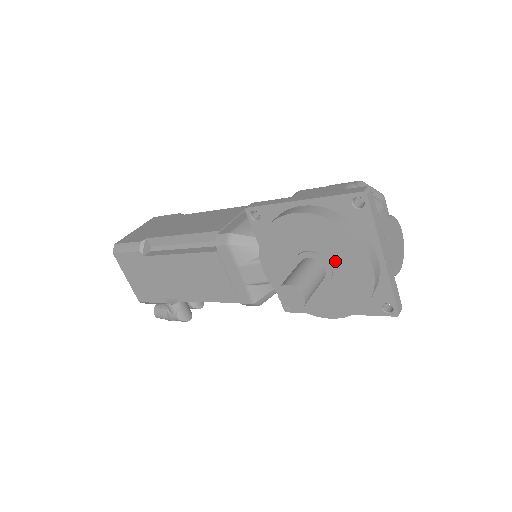
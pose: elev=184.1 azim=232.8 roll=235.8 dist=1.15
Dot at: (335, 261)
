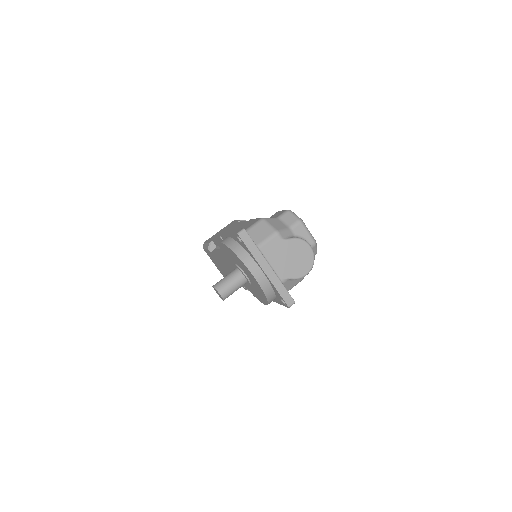
Dot at: (245, 272)
